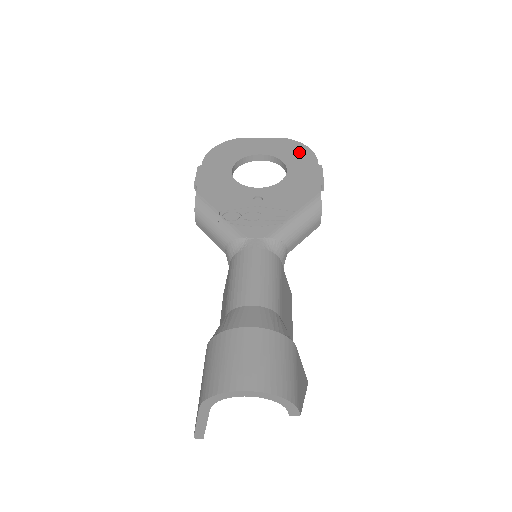
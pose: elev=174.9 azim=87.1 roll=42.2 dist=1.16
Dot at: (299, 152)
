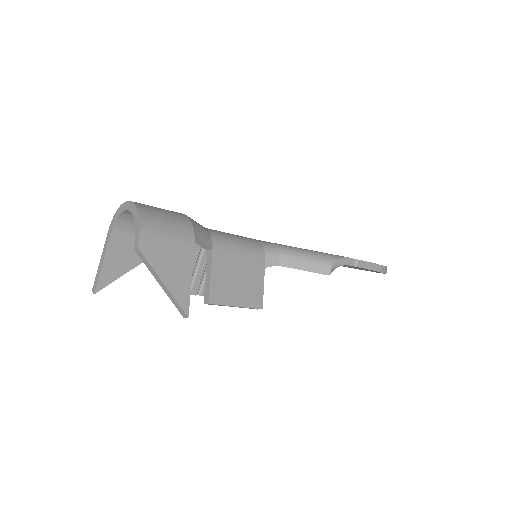
Dot at: occluded
